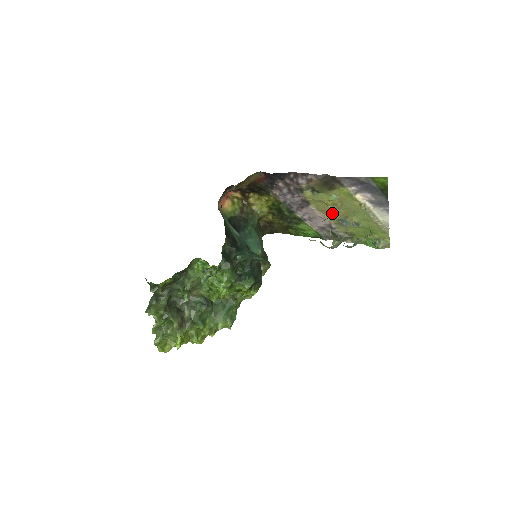
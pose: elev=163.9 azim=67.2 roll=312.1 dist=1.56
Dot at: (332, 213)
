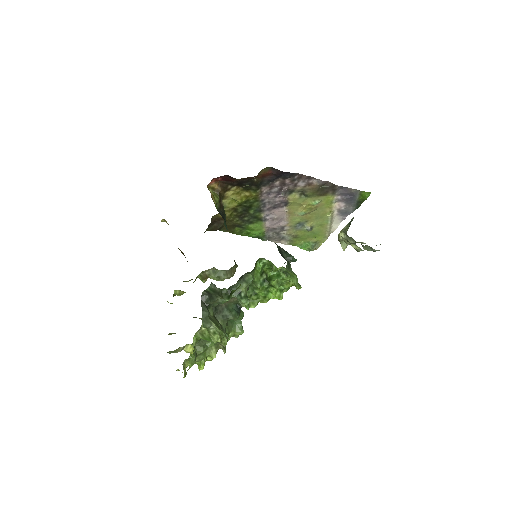
Dot at: (298, 216)
